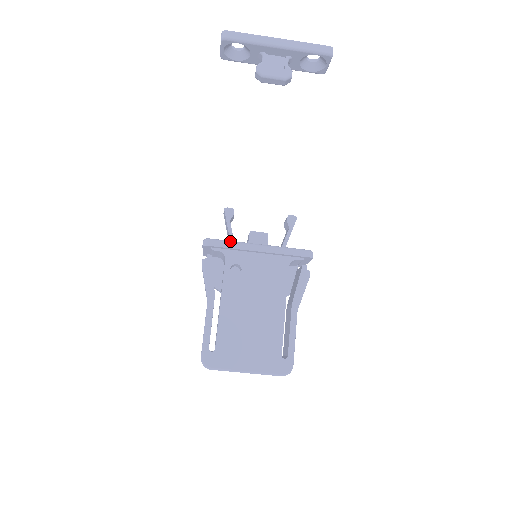
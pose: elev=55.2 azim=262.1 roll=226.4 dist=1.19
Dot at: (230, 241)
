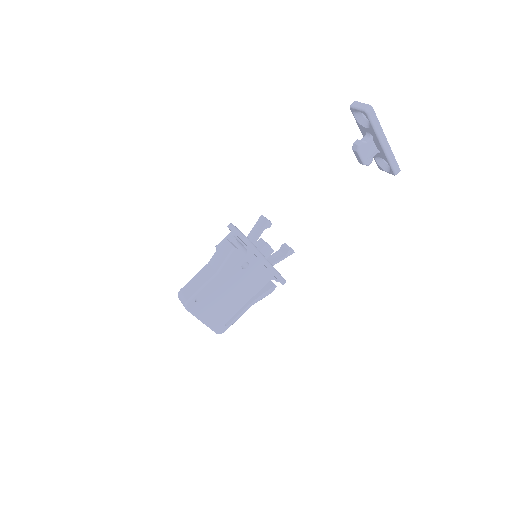
Dot at: occluded
